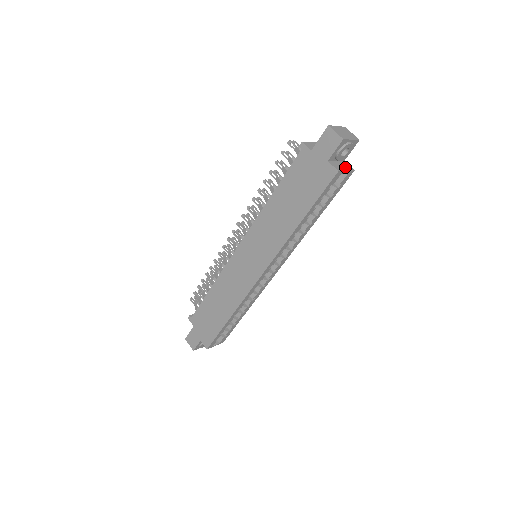
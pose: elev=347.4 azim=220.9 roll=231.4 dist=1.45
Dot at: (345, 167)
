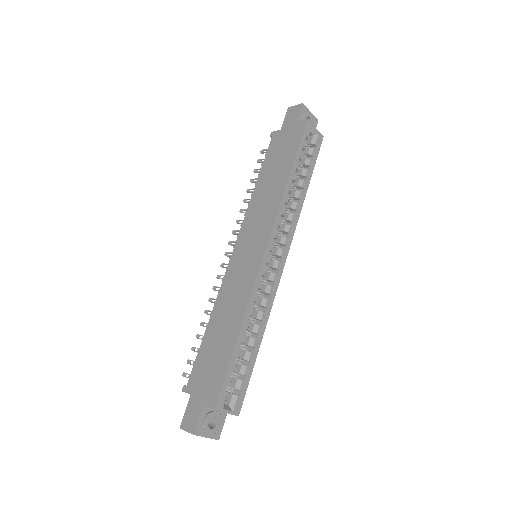
Dot at: (314, 131)
